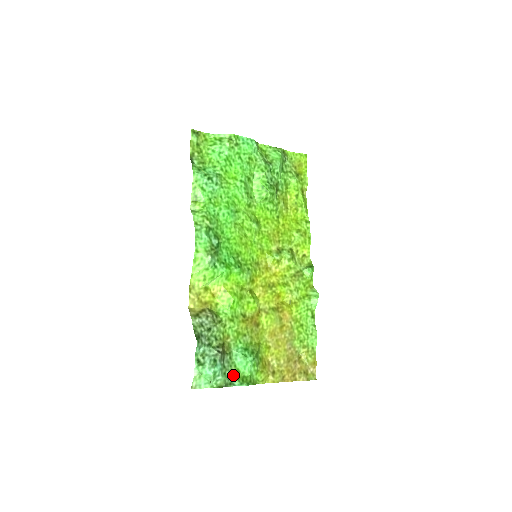
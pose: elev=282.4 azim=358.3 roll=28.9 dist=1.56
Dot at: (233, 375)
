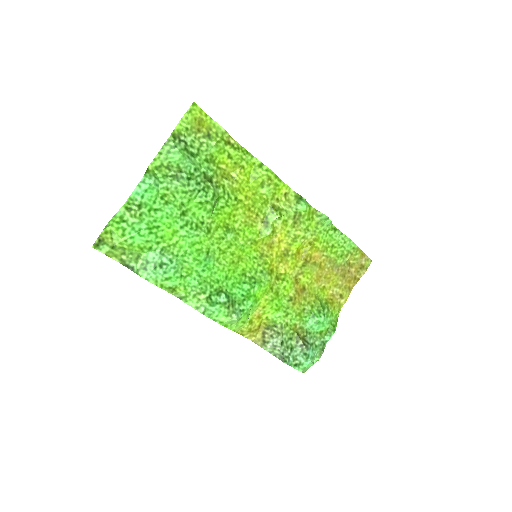
Dot at: (321, 338)
